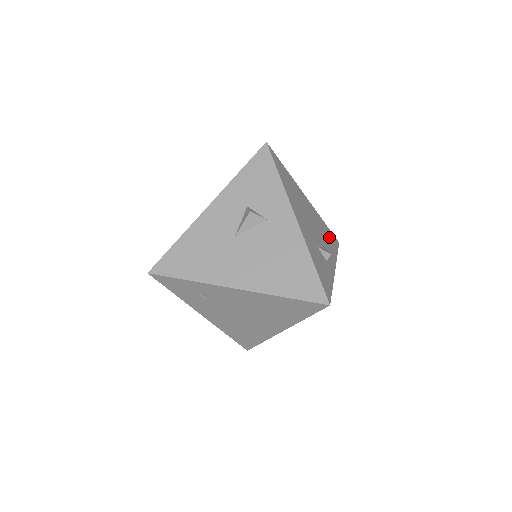
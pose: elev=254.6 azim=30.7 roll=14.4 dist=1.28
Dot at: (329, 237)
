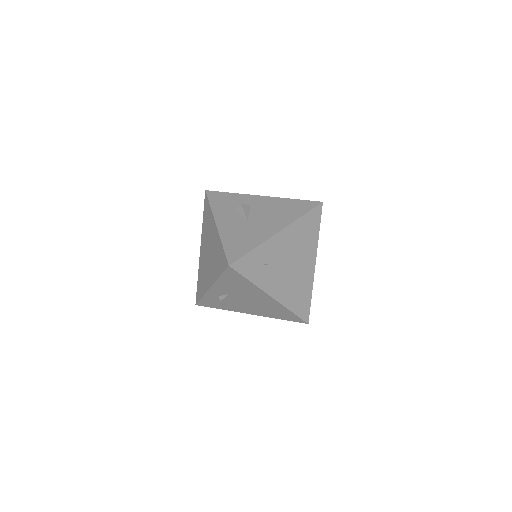
Dot at: occluded
